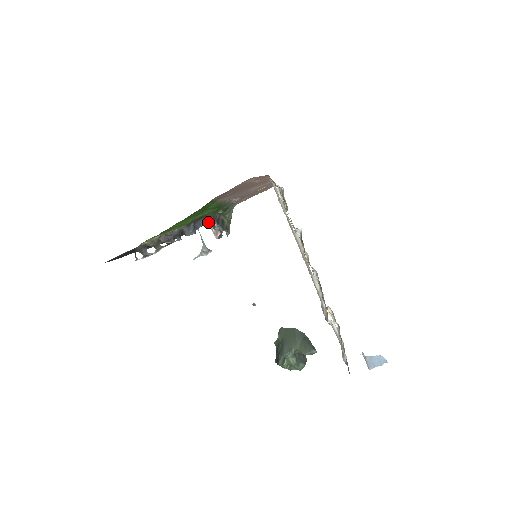
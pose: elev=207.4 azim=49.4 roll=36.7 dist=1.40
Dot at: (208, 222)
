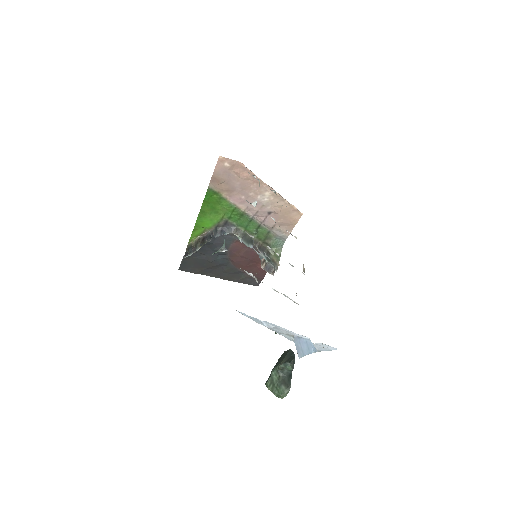
Dot at: (238, 234)
